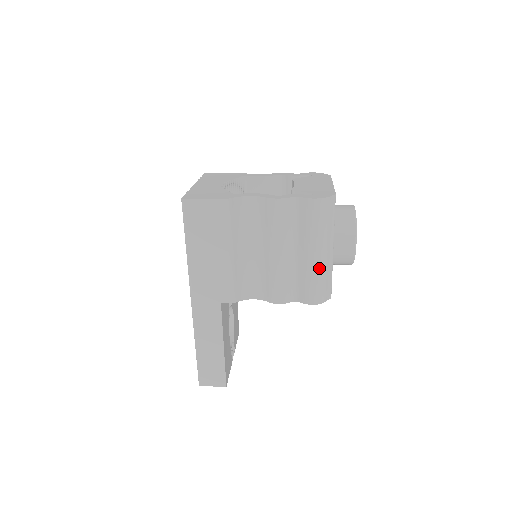
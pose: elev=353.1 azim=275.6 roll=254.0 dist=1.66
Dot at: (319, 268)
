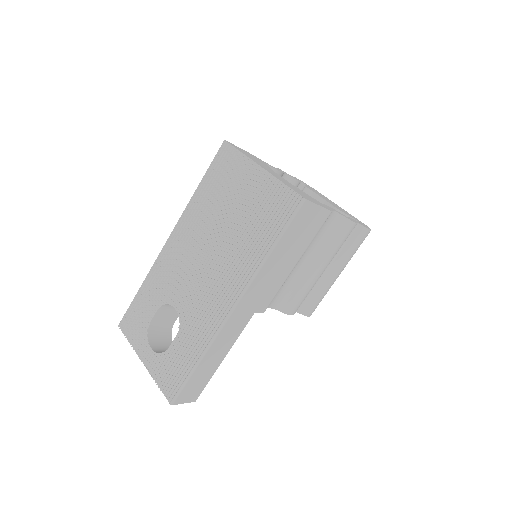
Dot at: occluded
